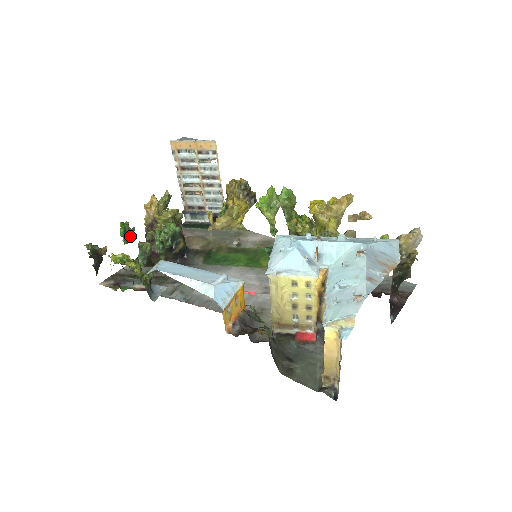
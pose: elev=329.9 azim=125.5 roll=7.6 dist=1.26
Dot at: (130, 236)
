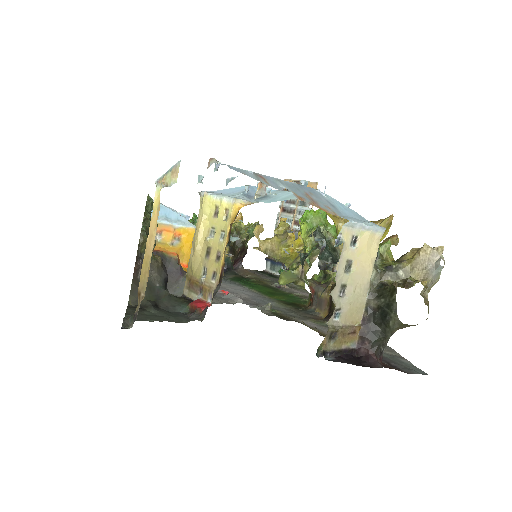
Dot at: occluded
